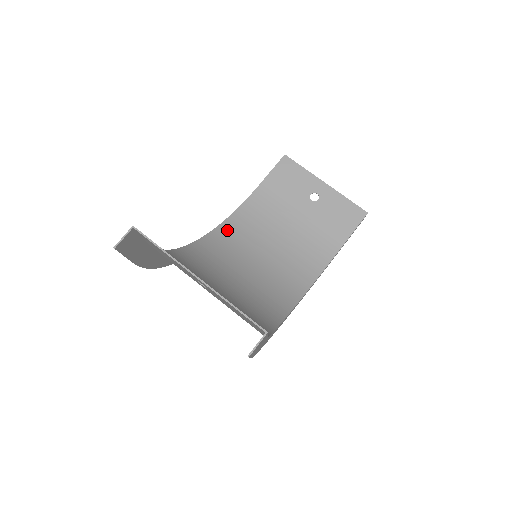
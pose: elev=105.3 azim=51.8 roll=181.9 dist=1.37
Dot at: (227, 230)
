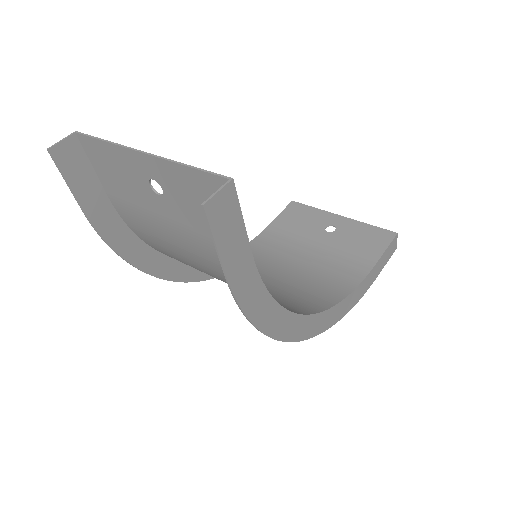
Dot at: occluded
